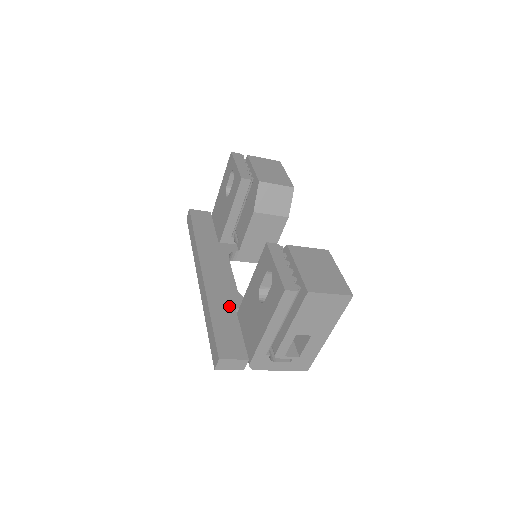
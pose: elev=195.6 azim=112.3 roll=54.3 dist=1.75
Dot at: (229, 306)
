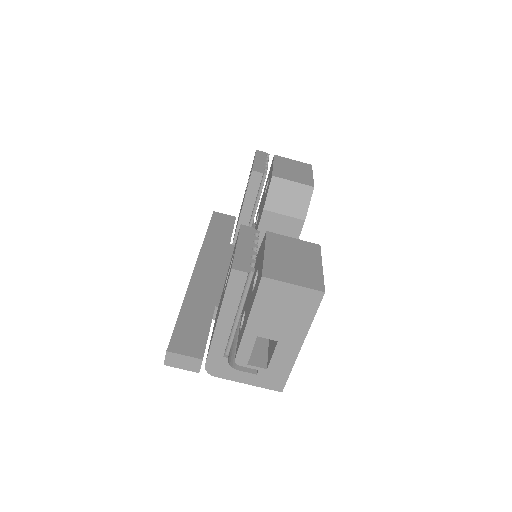
Dot at: (208, 303)
